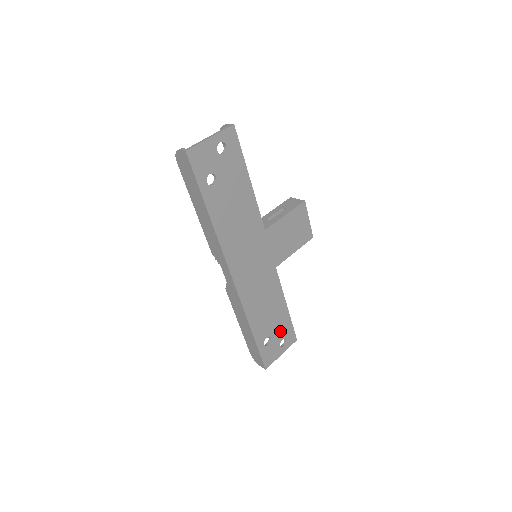
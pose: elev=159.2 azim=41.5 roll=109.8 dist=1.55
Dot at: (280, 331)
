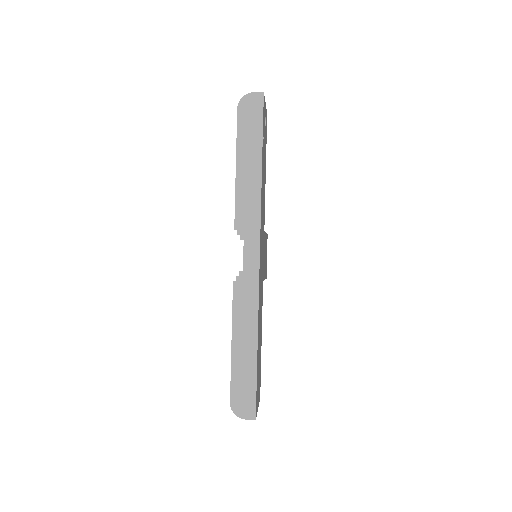
Dot at: (259, 371)
